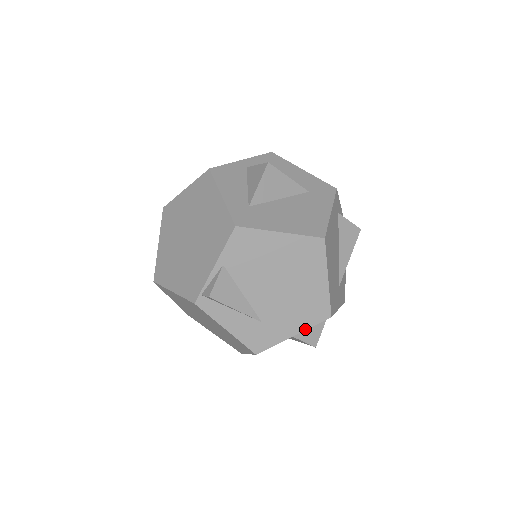
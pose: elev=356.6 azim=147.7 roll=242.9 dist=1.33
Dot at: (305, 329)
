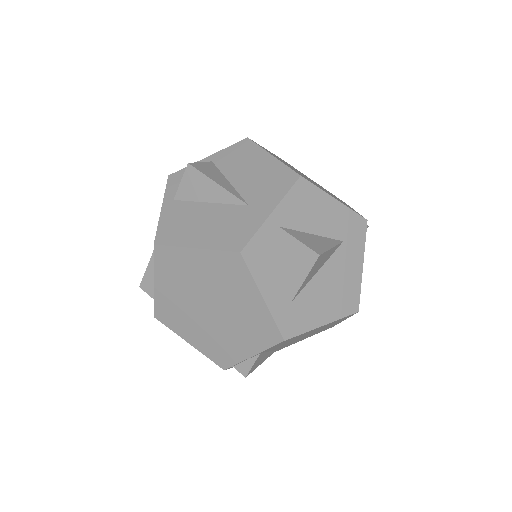
Dot at: occluded
